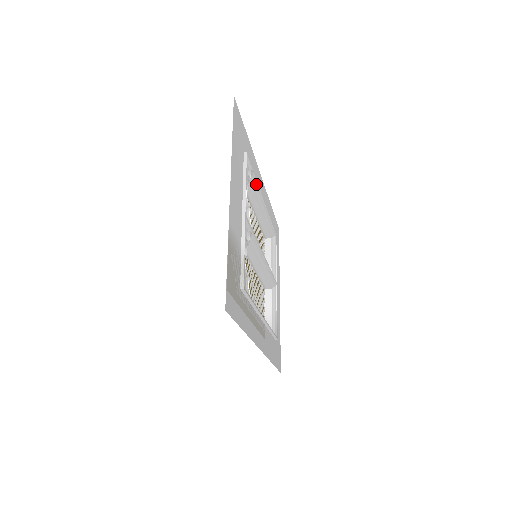
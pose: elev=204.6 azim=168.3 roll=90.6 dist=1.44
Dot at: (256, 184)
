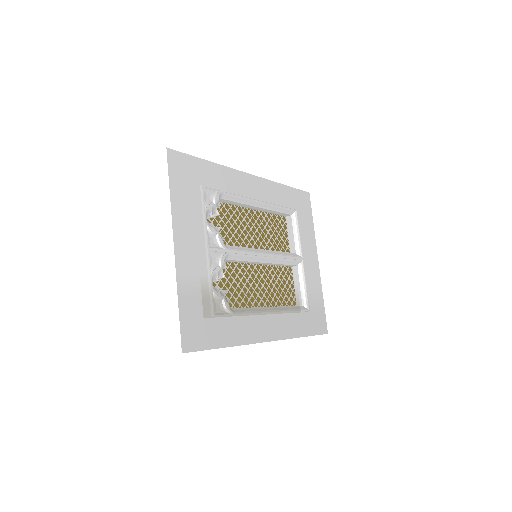
Dot at: (234, 195)
